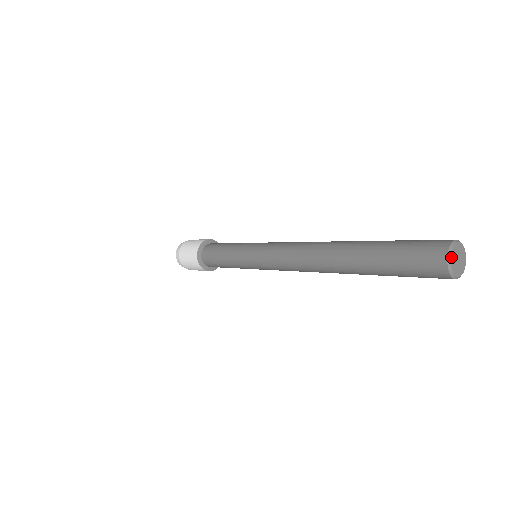
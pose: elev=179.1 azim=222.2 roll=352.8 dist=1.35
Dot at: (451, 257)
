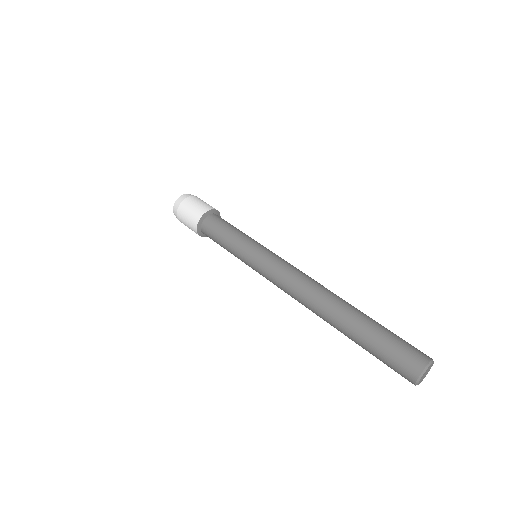
Dot at: (418, 384)
